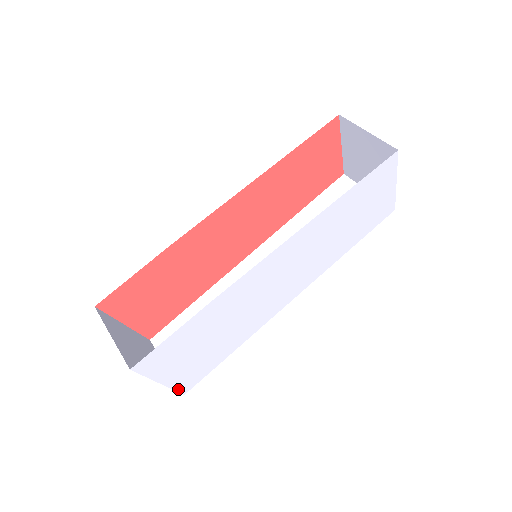
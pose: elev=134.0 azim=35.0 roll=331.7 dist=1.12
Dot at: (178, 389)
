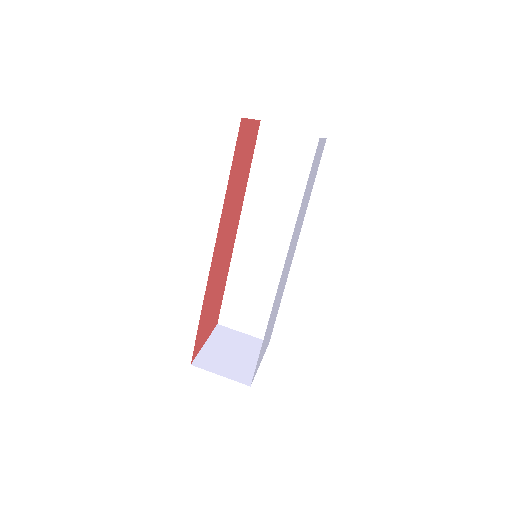
Dot at: occluded
